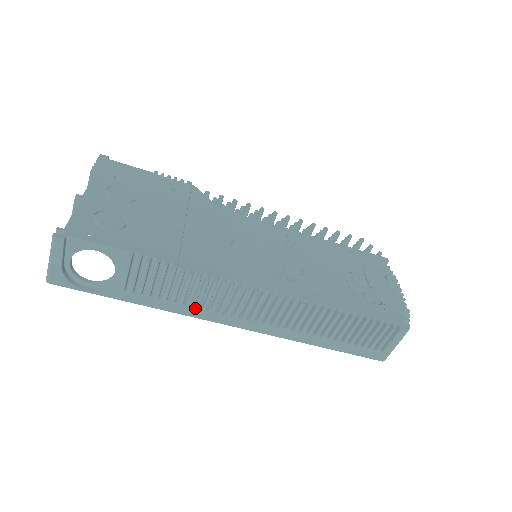
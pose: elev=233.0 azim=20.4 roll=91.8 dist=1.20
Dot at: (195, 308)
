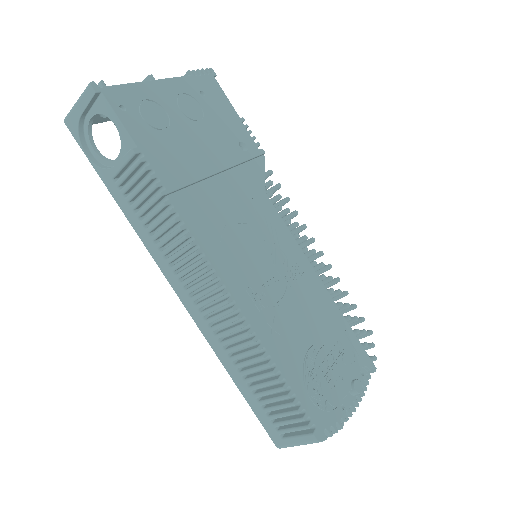
Dot at: (155, 245)
